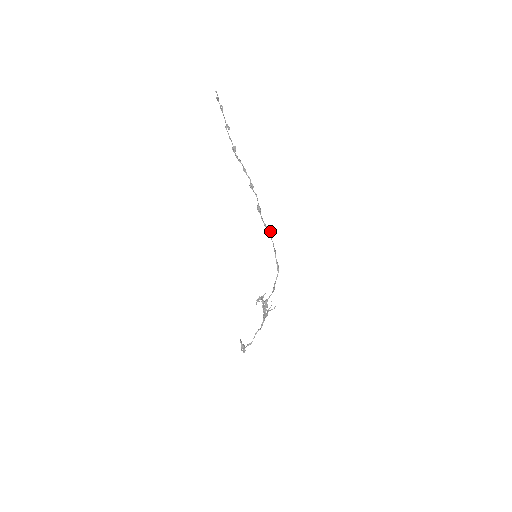
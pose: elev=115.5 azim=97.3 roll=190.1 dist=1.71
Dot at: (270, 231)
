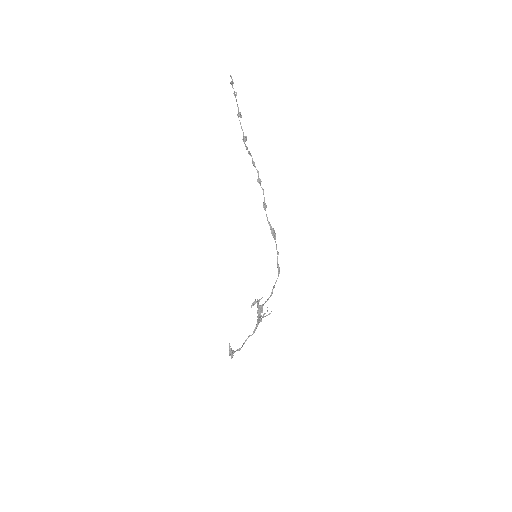
Dot at: (274, 231)
